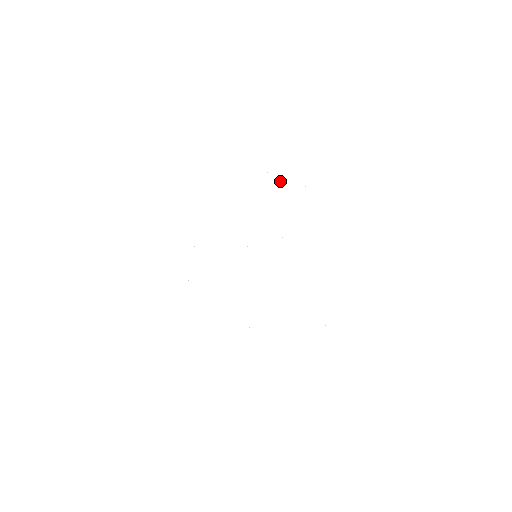
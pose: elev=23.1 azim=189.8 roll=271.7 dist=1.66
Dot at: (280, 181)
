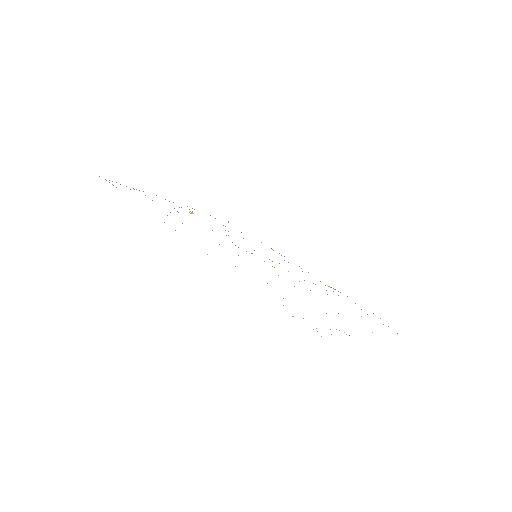
Dot at: occluded
